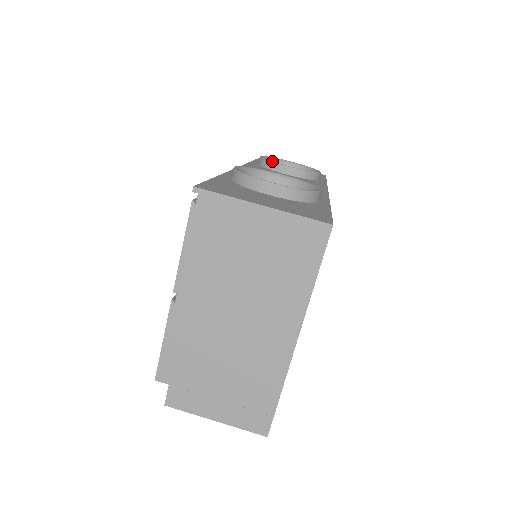
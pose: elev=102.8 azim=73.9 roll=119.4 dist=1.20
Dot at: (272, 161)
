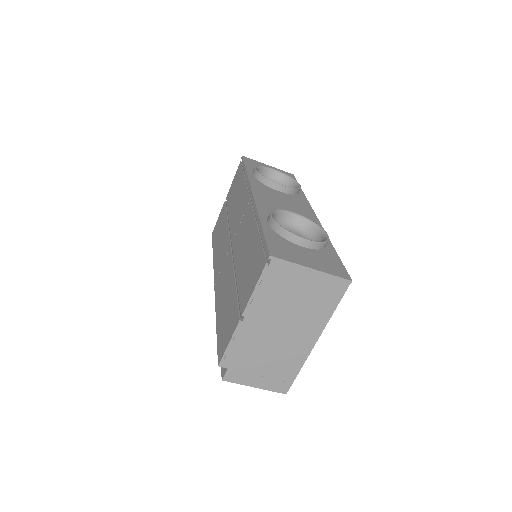
Dot at: occluded
